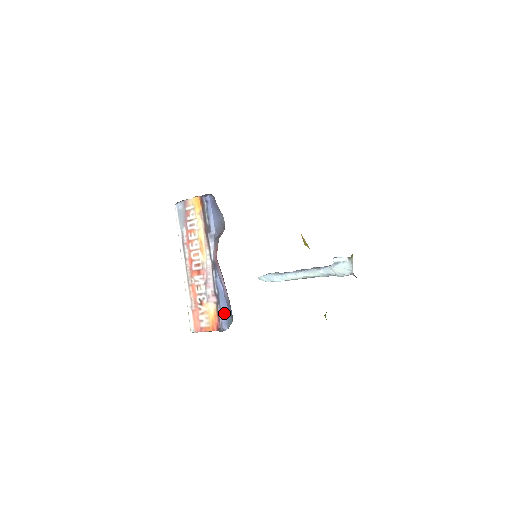
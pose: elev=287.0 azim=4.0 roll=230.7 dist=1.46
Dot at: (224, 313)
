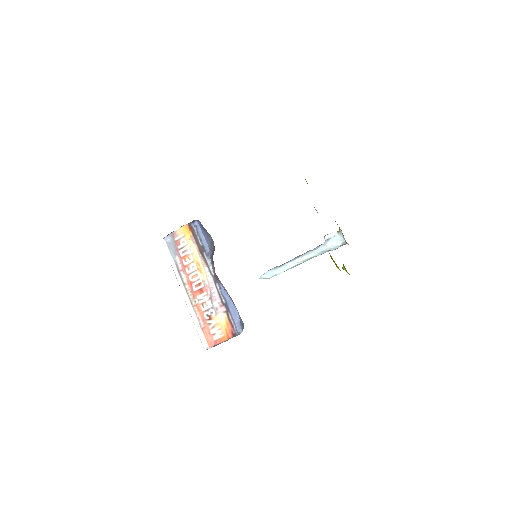
Dot at: (236, 318)
